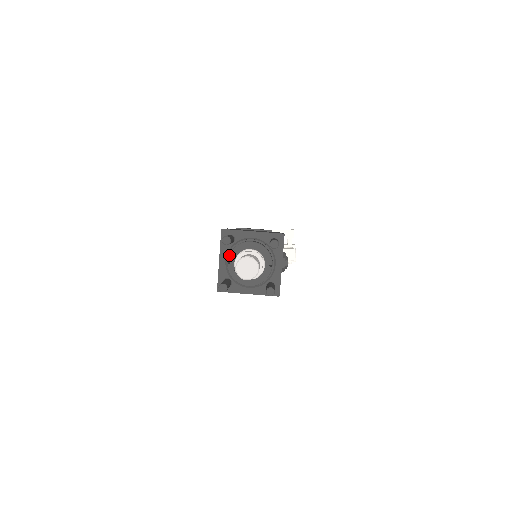
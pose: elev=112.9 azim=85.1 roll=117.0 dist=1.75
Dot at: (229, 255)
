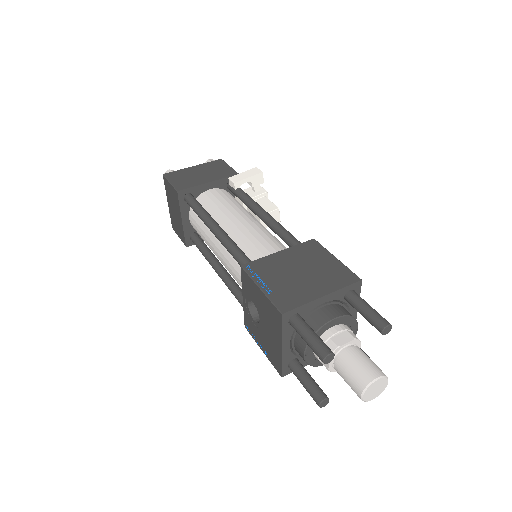
Dot at: (306, 347)
